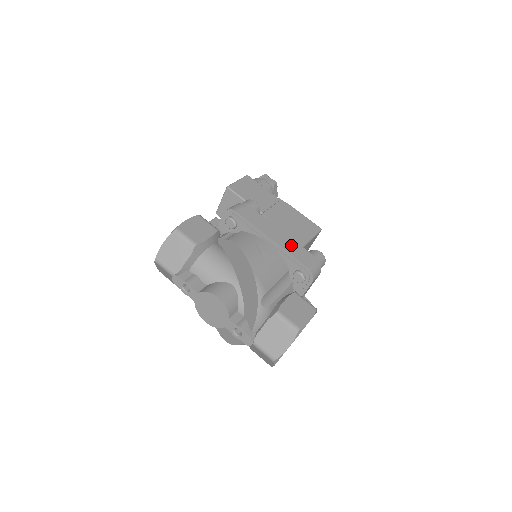
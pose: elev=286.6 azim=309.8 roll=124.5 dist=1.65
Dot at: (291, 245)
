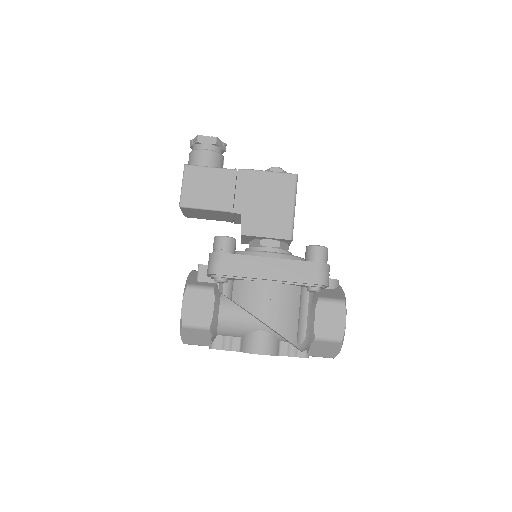
Dot at: (289, 269)
